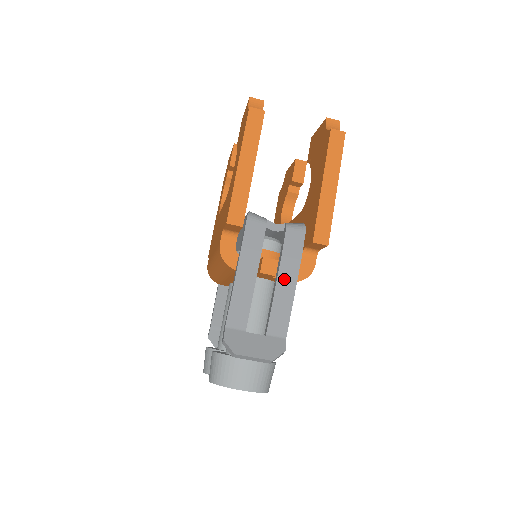
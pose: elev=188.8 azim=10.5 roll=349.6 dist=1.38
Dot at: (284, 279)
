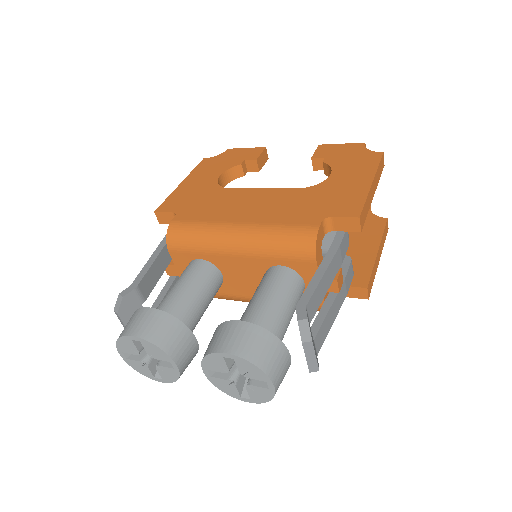
Dot at: (338, 300)
